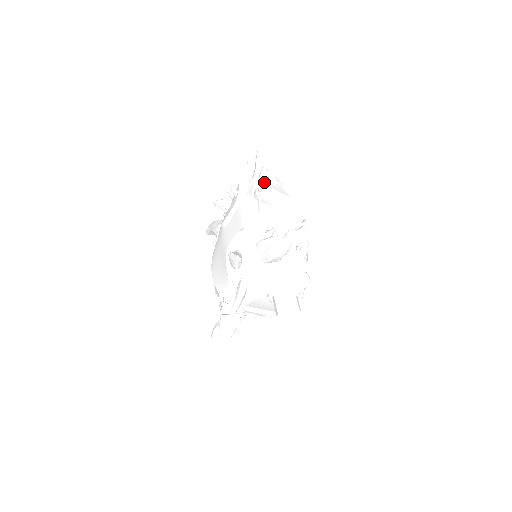
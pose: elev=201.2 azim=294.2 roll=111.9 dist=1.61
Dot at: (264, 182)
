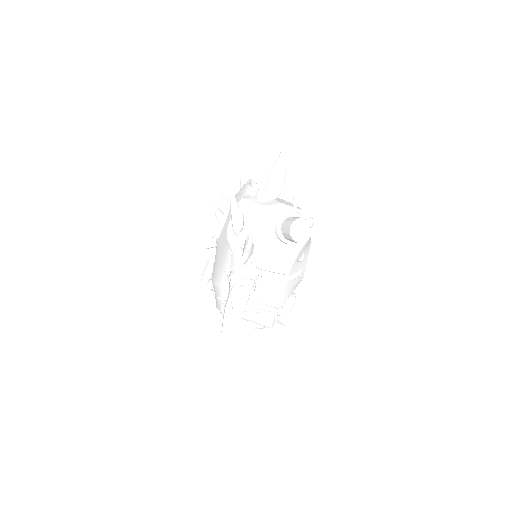
Dot at: occluded
